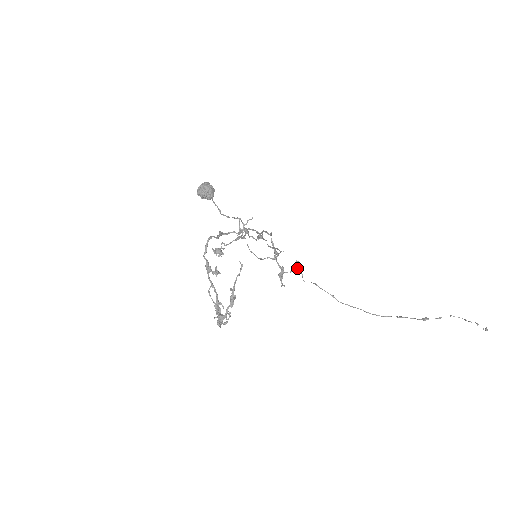
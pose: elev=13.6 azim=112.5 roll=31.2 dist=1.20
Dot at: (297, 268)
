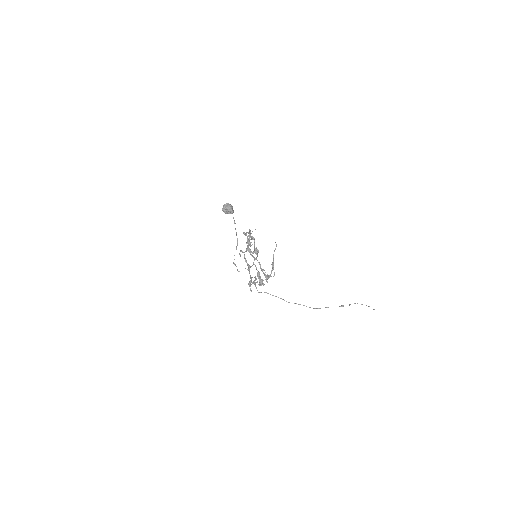
Dot at: occluded
